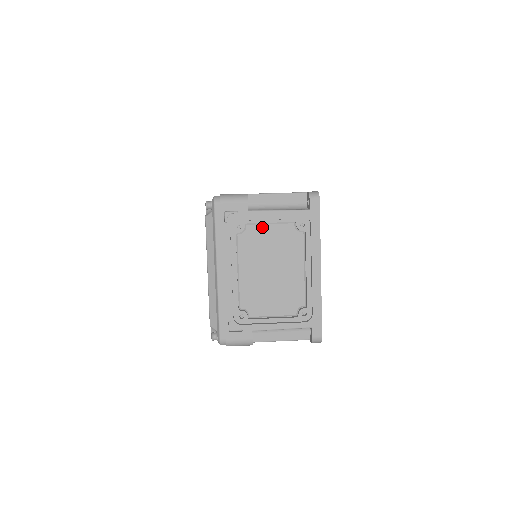
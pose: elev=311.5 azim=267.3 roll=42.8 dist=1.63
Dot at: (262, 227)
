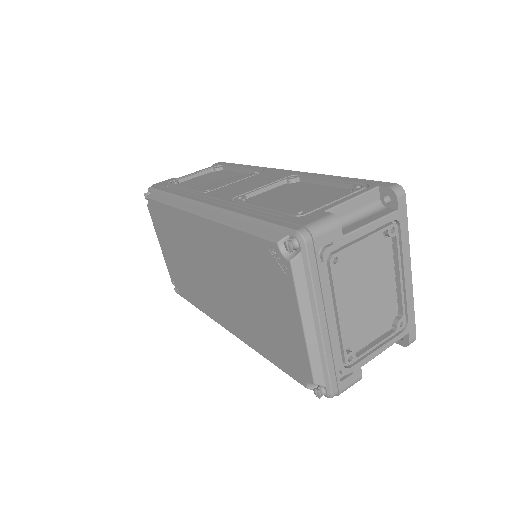
Dot at: (354, 249)
